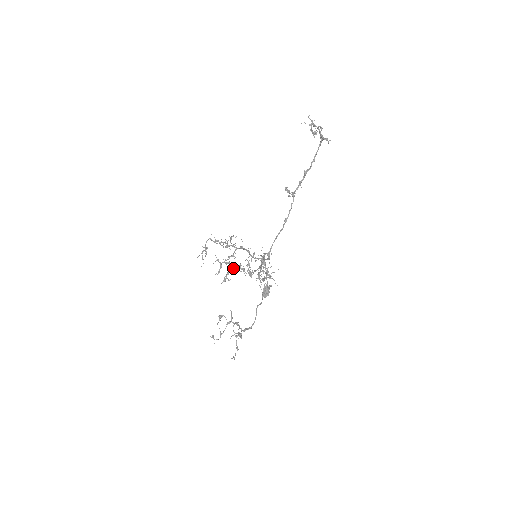
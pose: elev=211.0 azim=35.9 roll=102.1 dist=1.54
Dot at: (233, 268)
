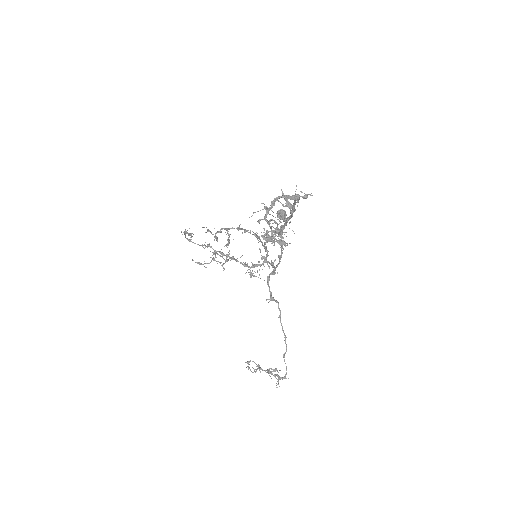
Dot at: occluded
